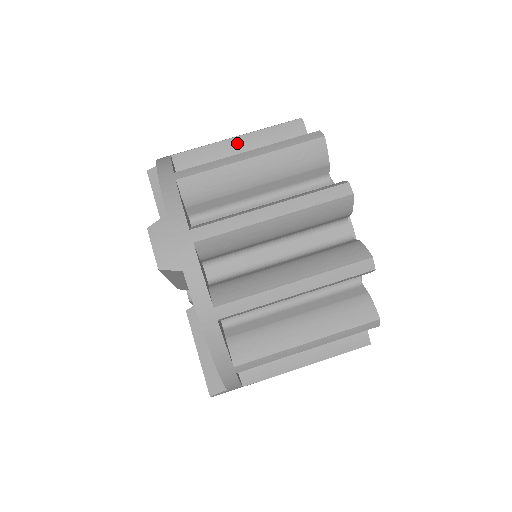
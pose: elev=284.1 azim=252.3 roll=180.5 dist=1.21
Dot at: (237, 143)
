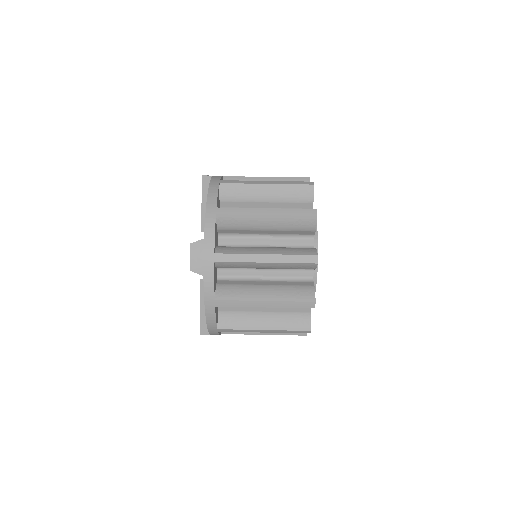
Dot at: (265, 189)
